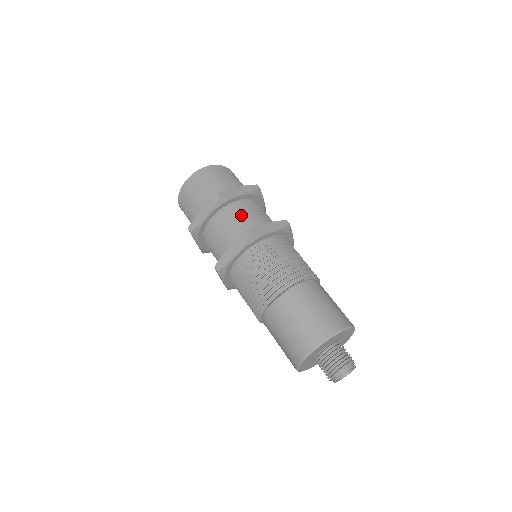
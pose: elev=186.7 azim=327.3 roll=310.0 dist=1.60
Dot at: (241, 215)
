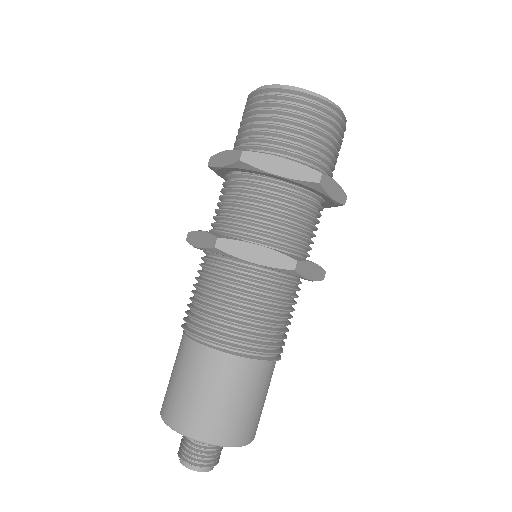
Dot at: (305, 217)
